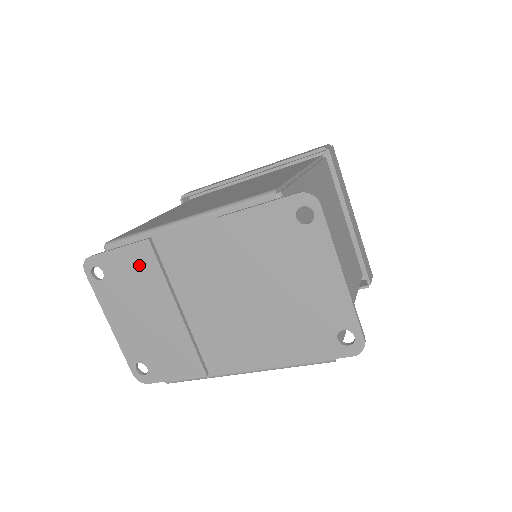
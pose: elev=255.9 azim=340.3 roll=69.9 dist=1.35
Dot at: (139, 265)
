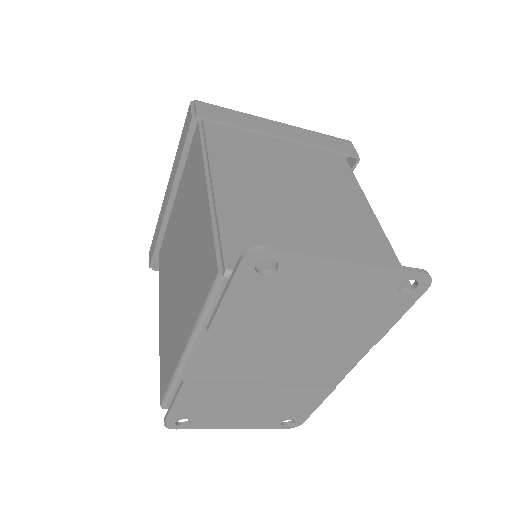
Dot at: (200, 397)
